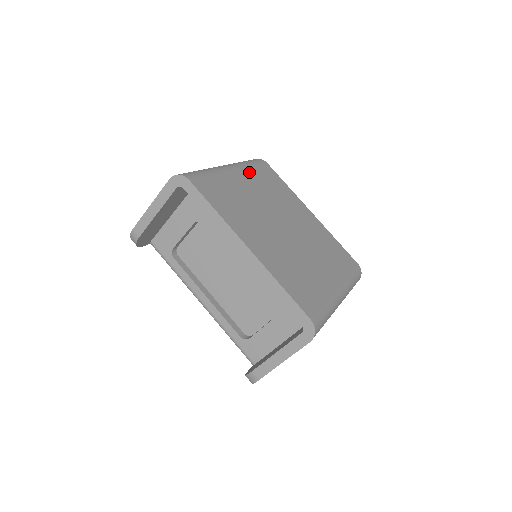
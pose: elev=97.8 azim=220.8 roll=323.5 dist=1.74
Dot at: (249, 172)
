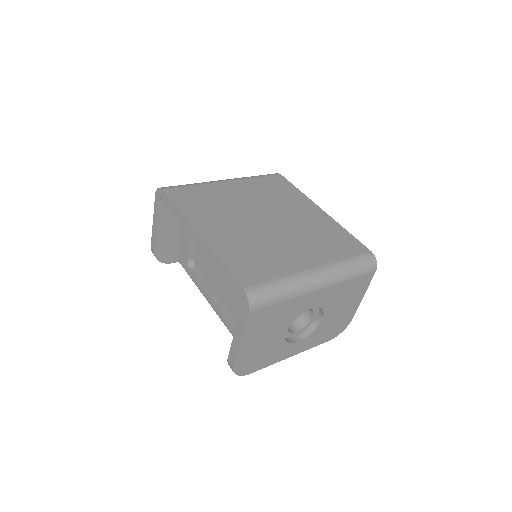
Dot at: (248, 182)
